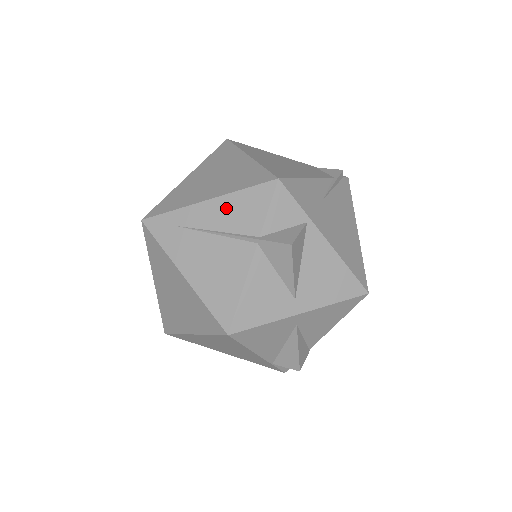
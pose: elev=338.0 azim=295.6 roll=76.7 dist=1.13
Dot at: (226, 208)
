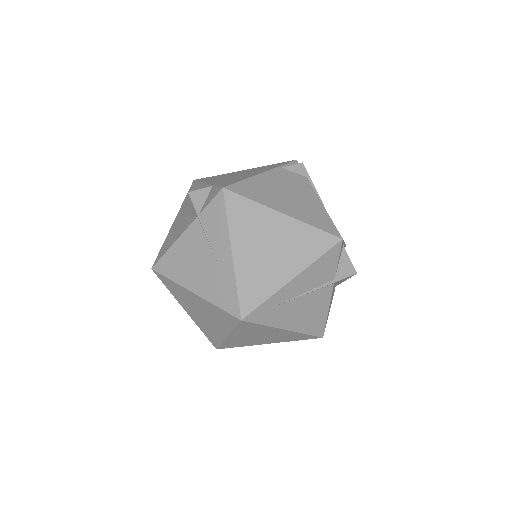
Dot at: (310, 275)
